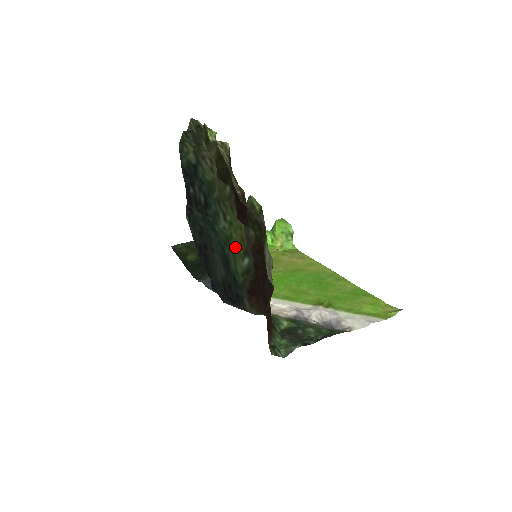
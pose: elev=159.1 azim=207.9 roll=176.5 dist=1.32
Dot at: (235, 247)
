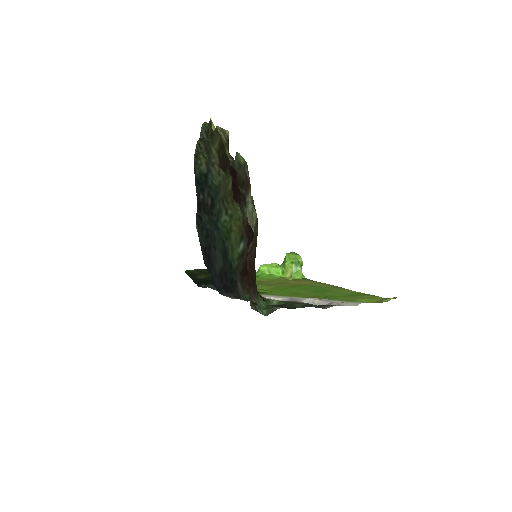
Dot at: (234, 238)
